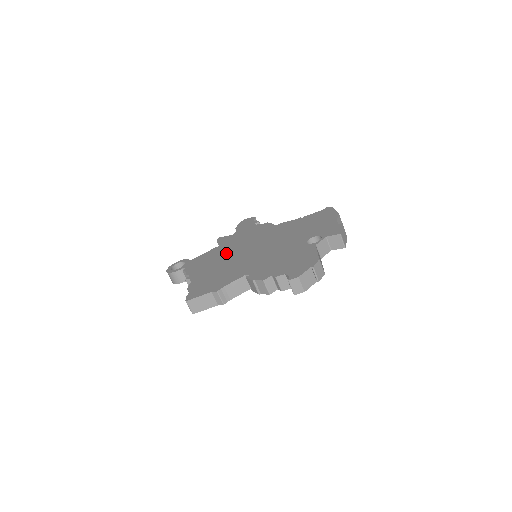
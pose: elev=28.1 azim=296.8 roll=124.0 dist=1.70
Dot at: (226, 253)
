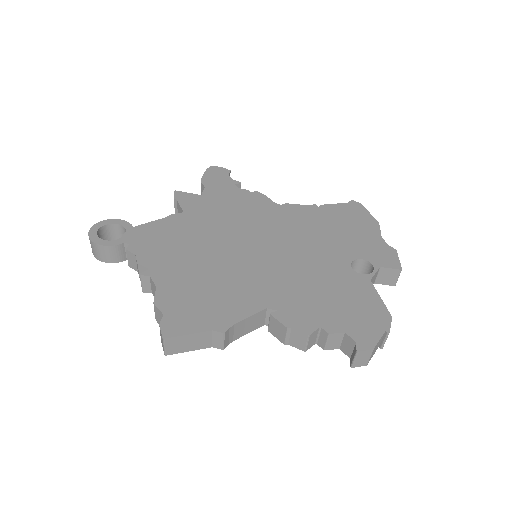
Dot at: (206, 236)
